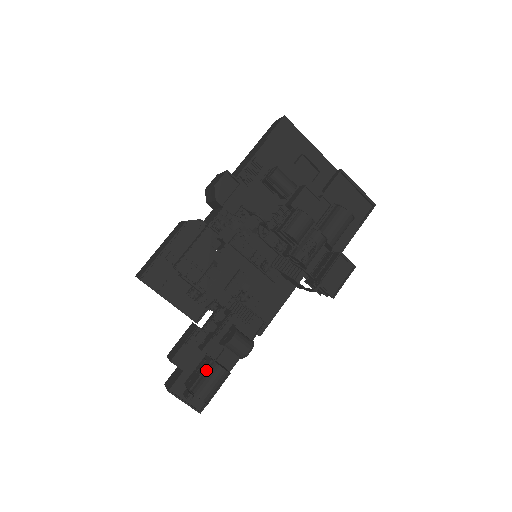
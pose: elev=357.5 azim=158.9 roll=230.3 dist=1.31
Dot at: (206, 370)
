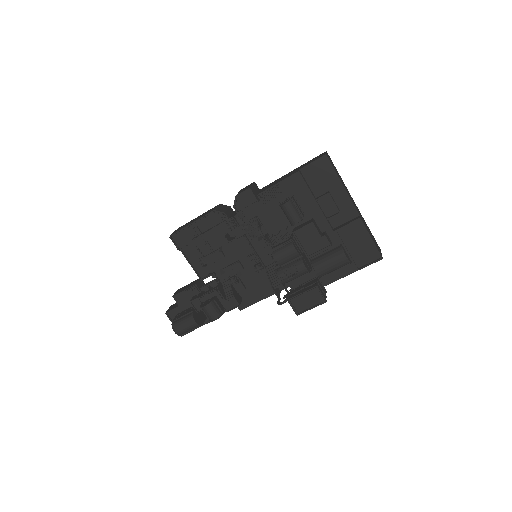
Dot at: (187, 315)
